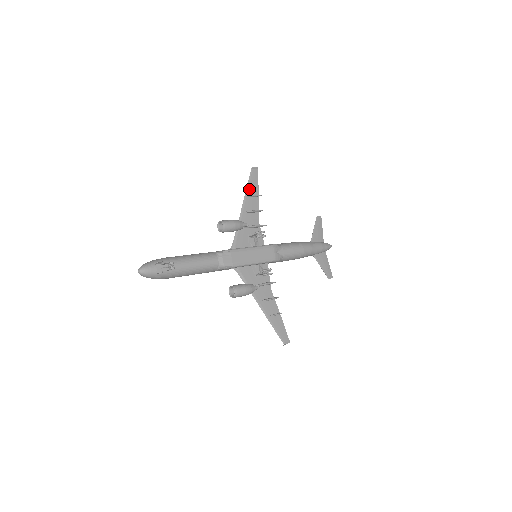
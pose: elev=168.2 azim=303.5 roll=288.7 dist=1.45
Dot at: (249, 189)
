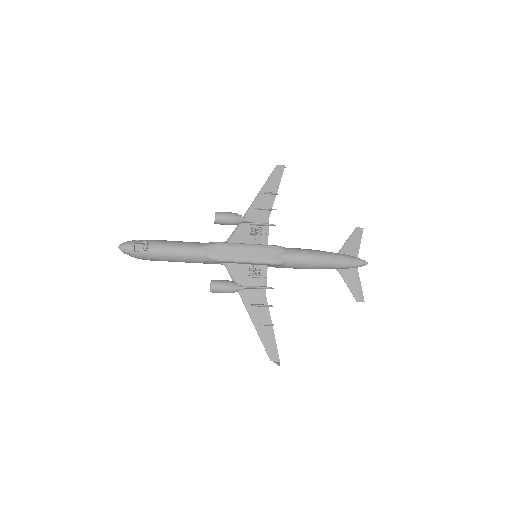
Dot at: (266, 186)
